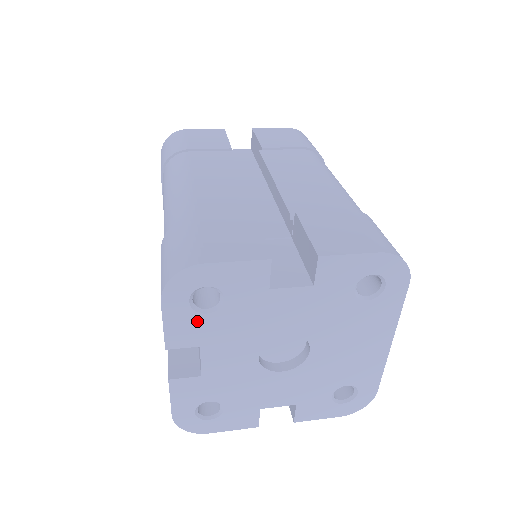
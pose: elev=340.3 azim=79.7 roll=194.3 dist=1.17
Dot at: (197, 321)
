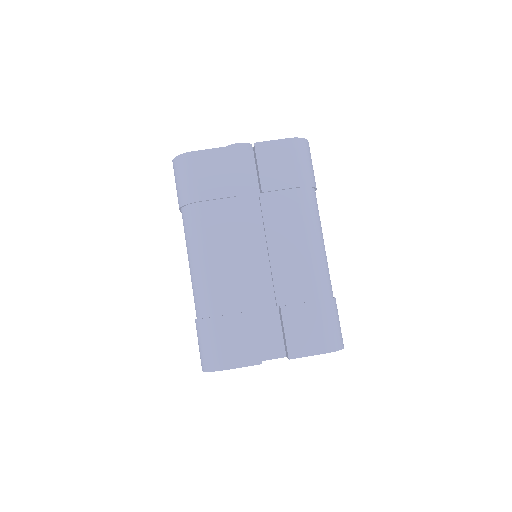
Dot at: occluded
